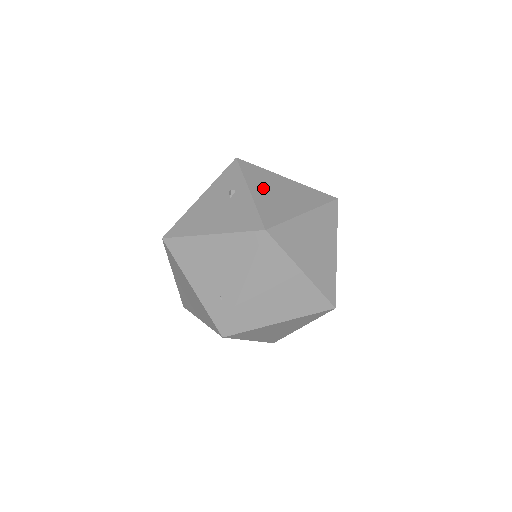
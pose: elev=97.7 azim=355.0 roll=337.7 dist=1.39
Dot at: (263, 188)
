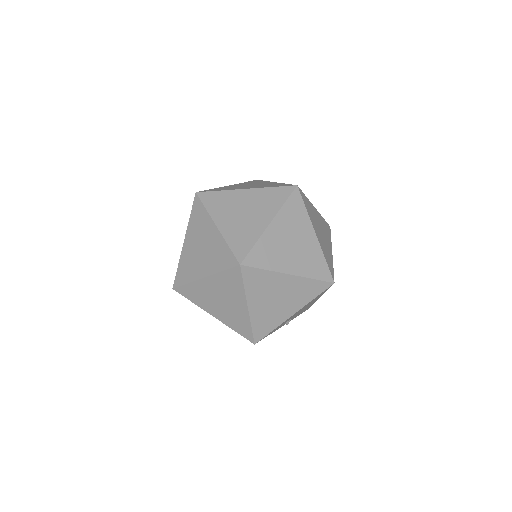
Dot at: occluded
